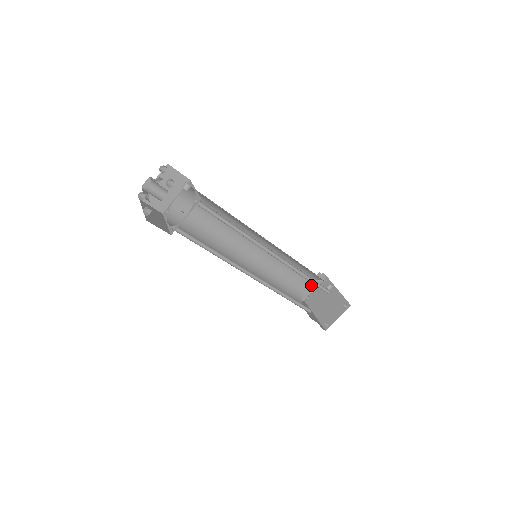
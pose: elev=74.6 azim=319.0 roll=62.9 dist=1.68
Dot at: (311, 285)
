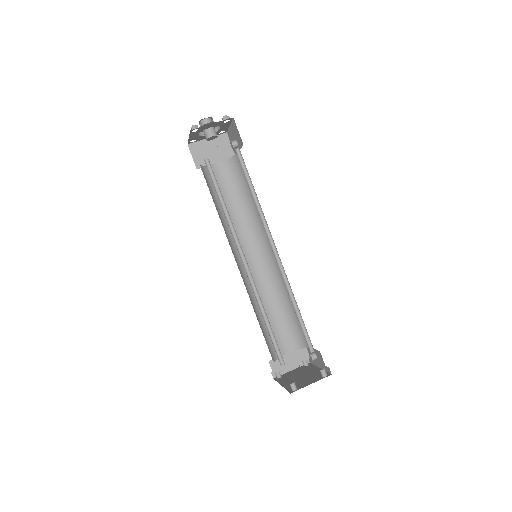
Dot at: (291, 357)
